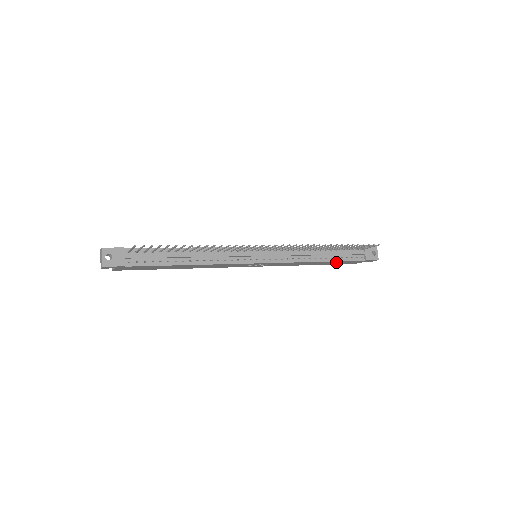
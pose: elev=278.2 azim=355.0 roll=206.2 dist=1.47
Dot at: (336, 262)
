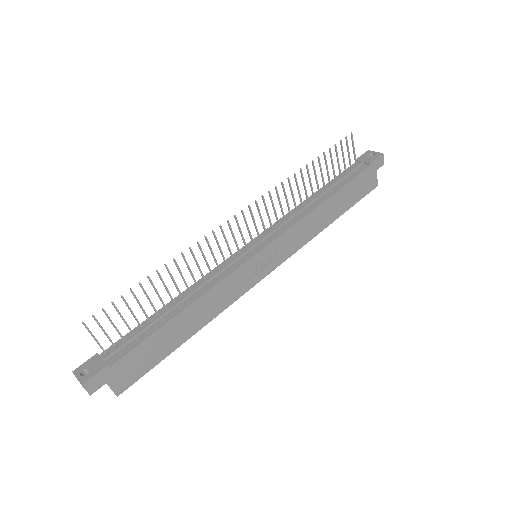
Dot at: (346, 193)
